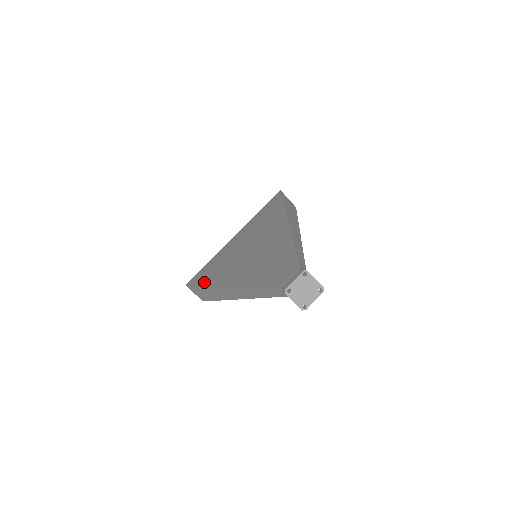
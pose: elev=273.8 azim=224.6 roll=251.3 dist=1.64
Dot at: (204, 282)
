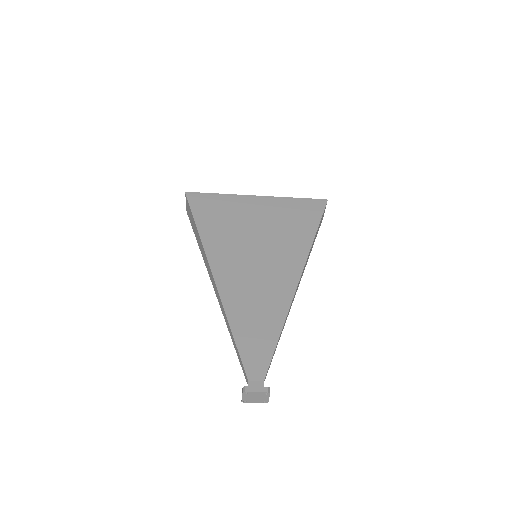
Dot at: (201, 224)
